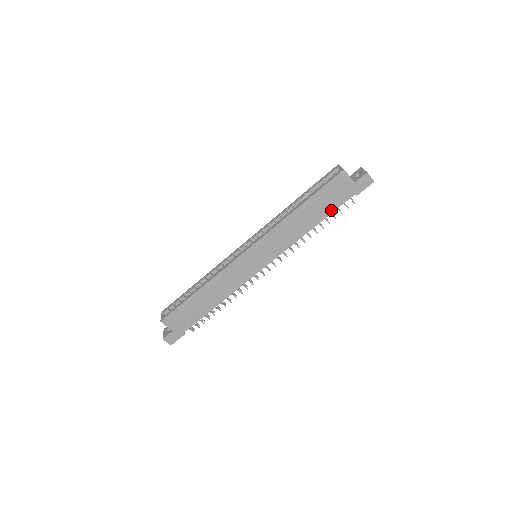
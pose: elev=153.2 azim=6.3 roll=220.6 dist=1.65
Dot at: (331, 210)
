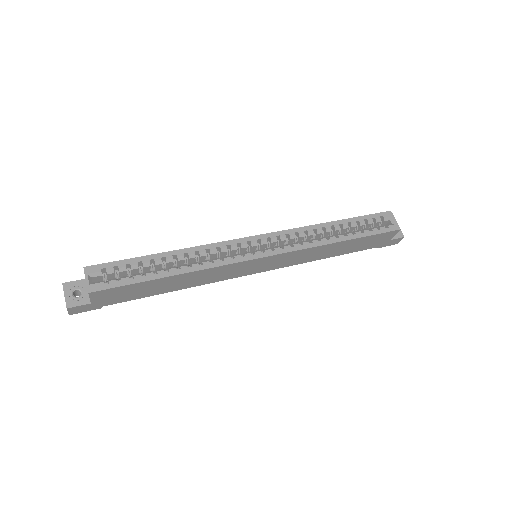
Dot at: (354, 251)
